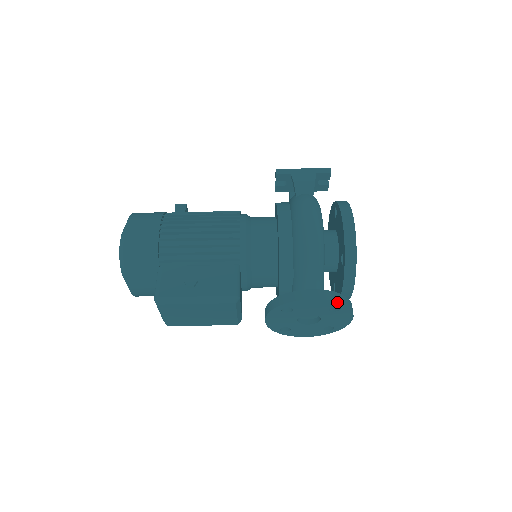
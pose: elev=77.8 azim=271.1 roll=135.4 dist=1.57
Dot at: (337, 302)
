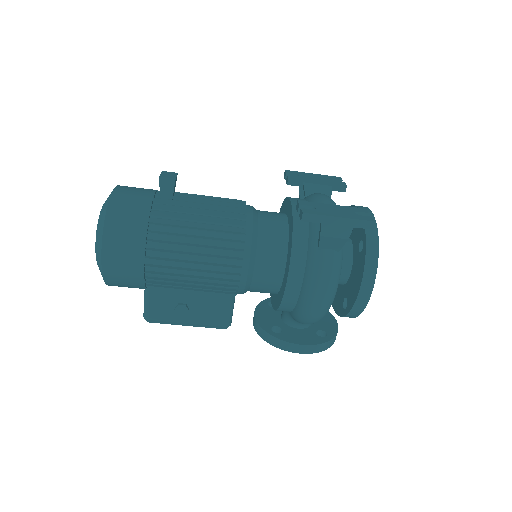
Dot at: occluded
